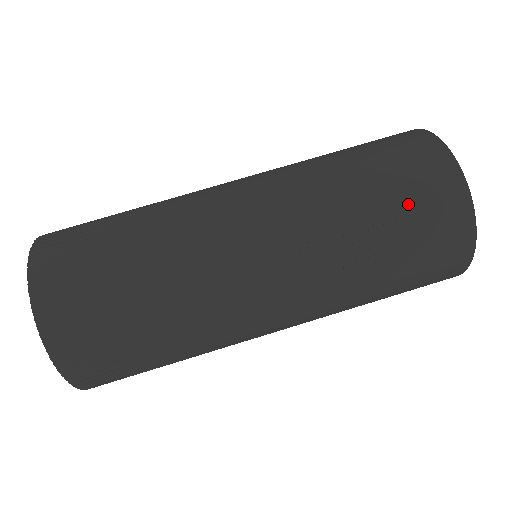
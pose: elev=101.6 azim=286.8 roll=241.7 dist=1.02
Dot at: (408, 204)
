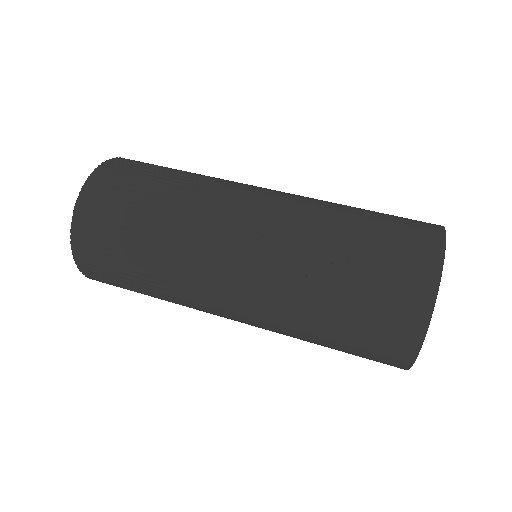
Dot at: (381, 254)
